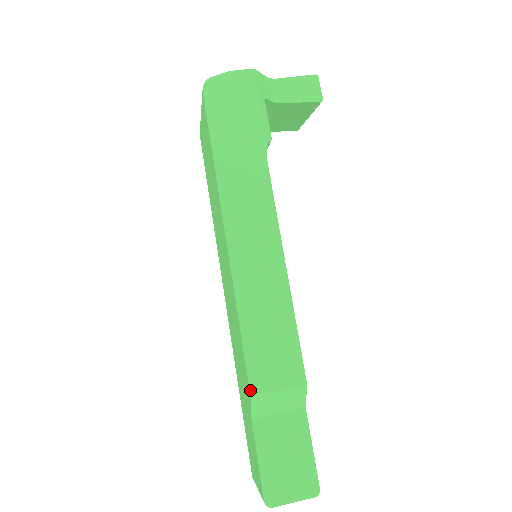
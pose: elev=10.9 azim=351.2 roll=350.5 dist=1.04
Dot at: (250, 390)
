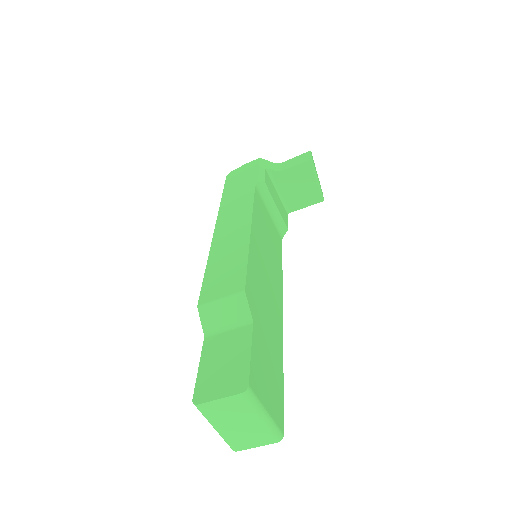
Dot at: (198, 303)
